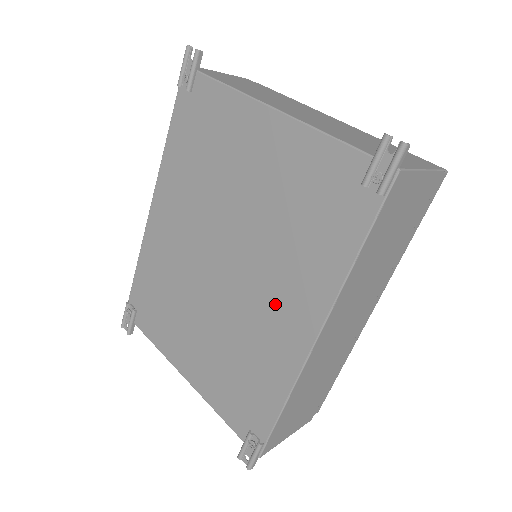
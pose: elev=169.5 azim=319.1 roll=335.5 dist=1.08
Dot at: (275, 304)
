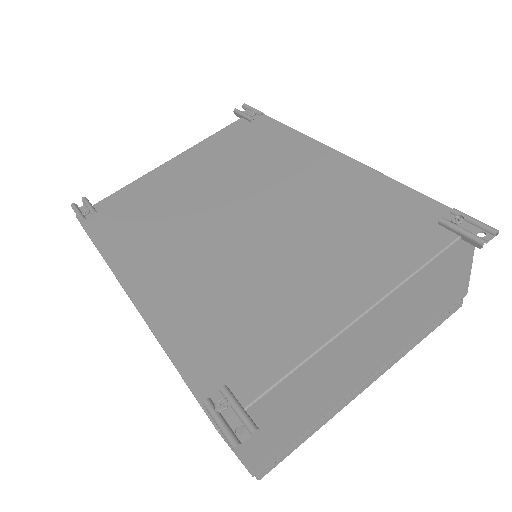
Dot at: (302, 177)
